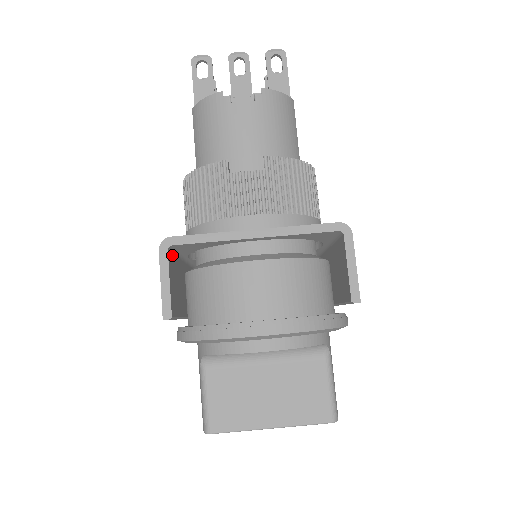
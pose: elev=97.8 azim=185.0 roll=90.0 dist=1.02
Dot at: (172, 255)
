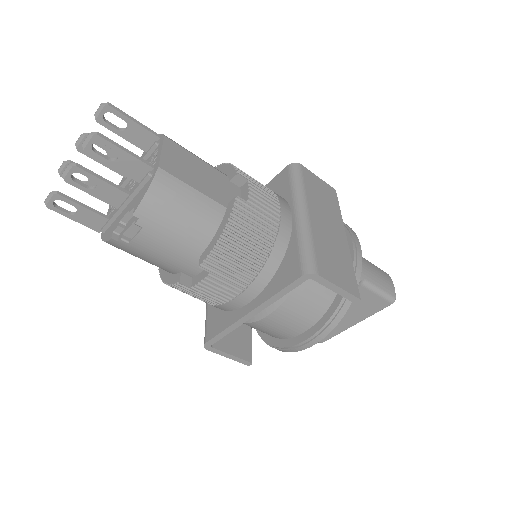
Dot at: occluded
